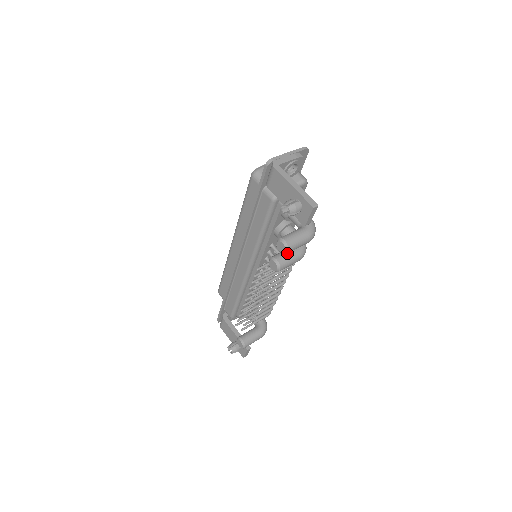
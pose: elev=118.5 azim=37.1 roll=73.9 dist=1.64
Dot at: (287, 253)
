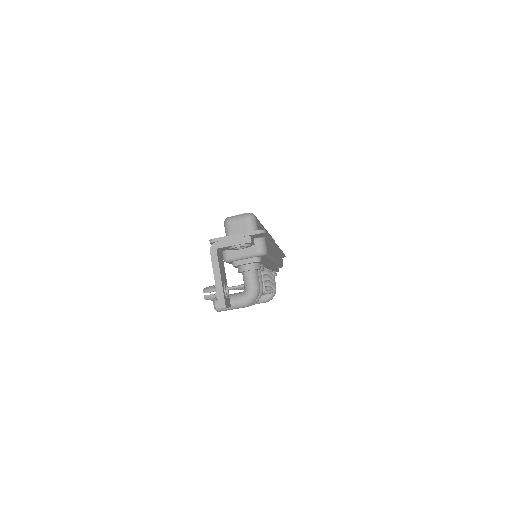
Dot at: occluded
